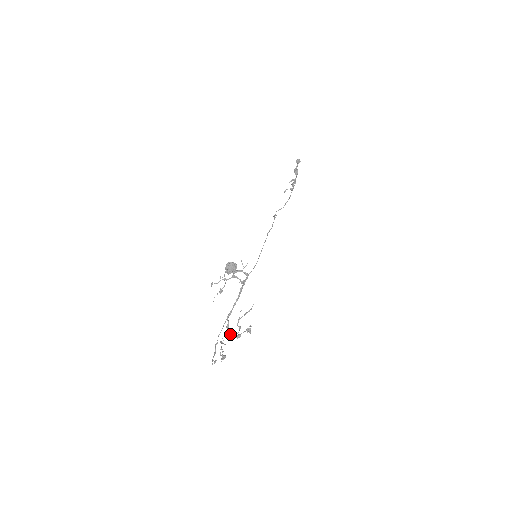
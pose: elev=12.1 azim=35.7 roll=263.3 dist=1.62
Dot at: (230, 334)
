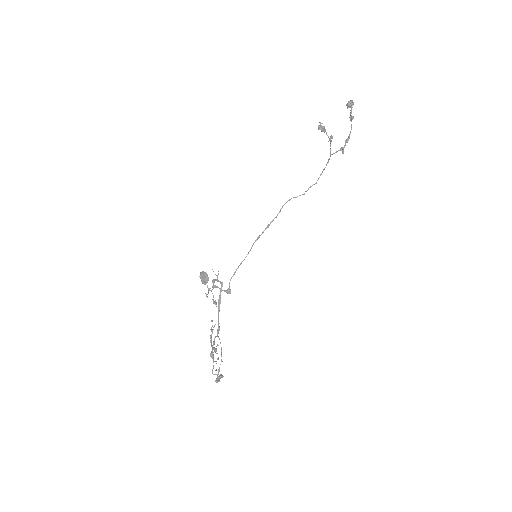
Dot at: (211, 352)
